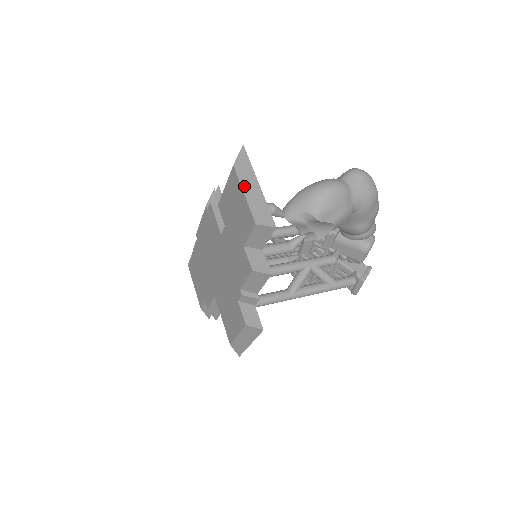
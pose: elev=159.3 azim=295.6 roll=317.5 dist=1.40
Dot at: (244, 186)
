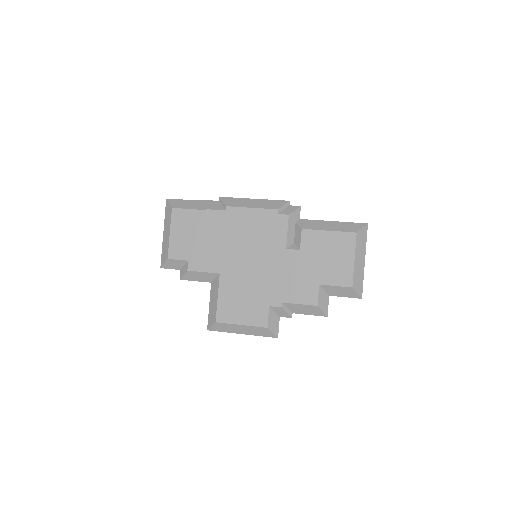
Dot at: (357, 255)
